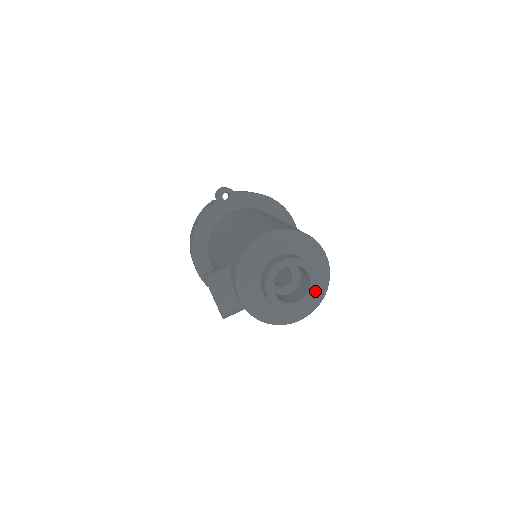
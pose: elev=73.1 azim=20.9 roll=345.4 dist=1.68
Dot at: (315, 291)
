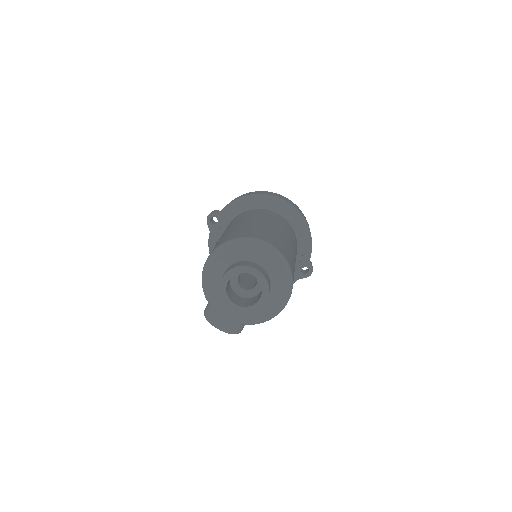
Dot at: (278, 276)
